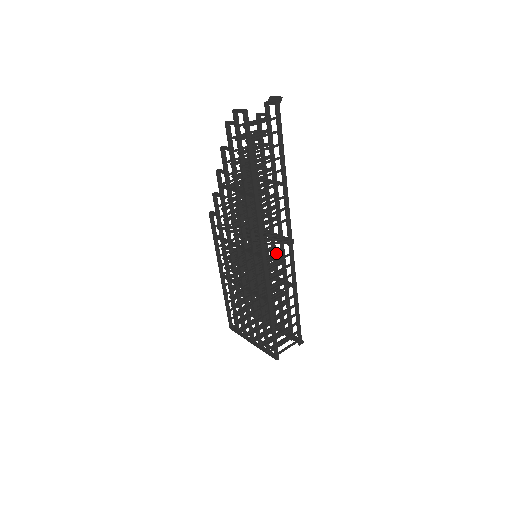
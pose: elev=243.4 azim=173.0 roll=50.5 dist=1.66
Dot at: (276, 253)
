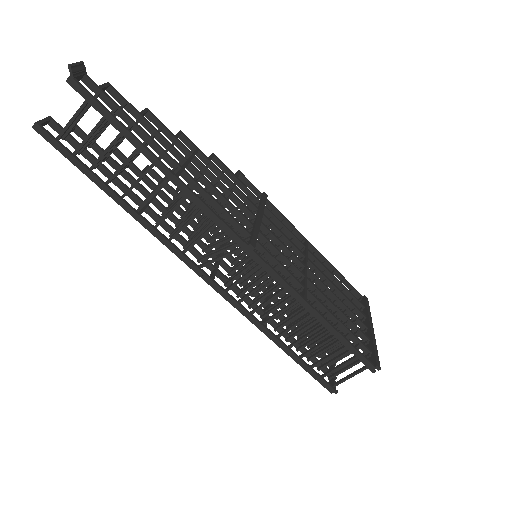
Dot at: occluded
